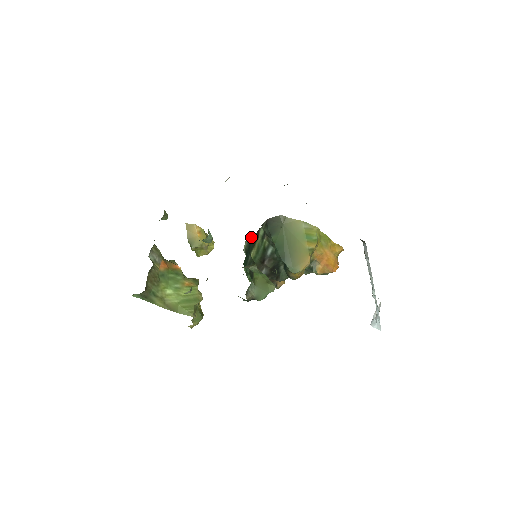
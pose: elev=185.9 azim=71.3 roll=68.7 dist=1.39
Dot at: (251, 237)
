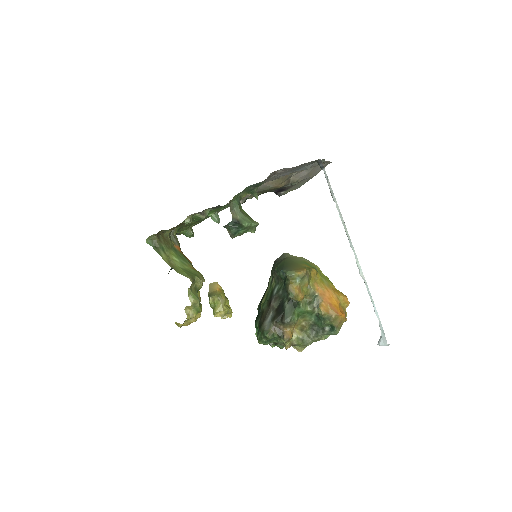
Dot at: (263, 295)
